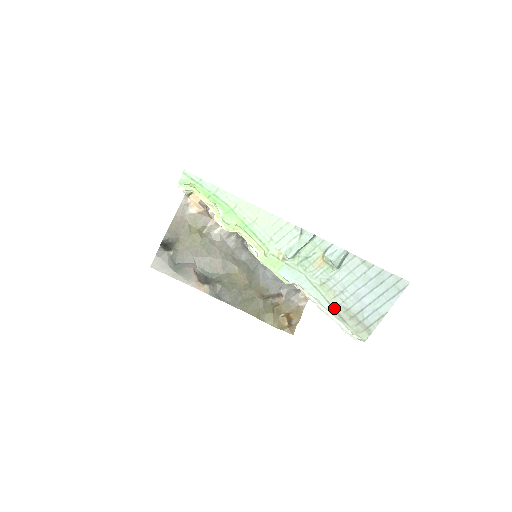
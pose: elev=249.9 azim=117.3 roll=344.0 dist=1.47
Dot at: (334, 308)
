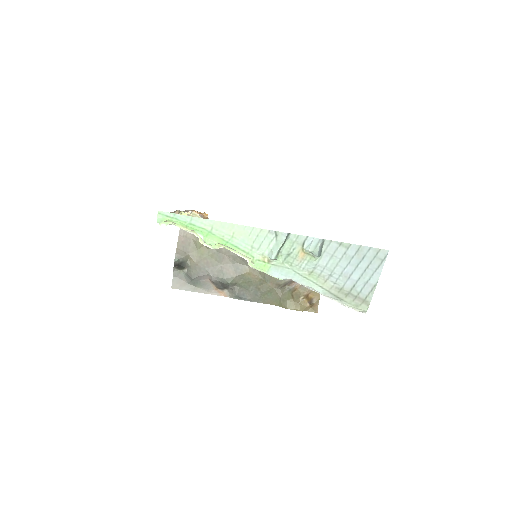
Dot at: (328, 291)
